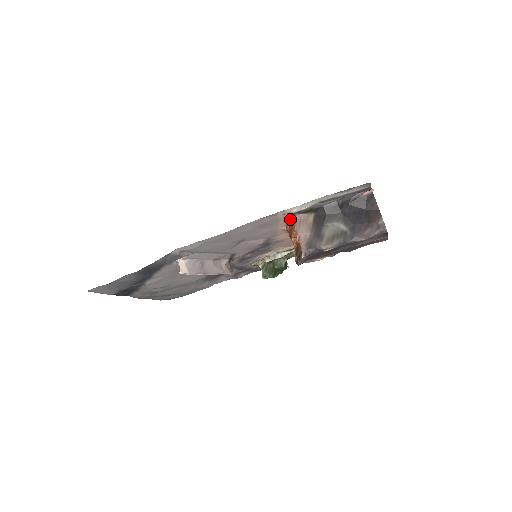
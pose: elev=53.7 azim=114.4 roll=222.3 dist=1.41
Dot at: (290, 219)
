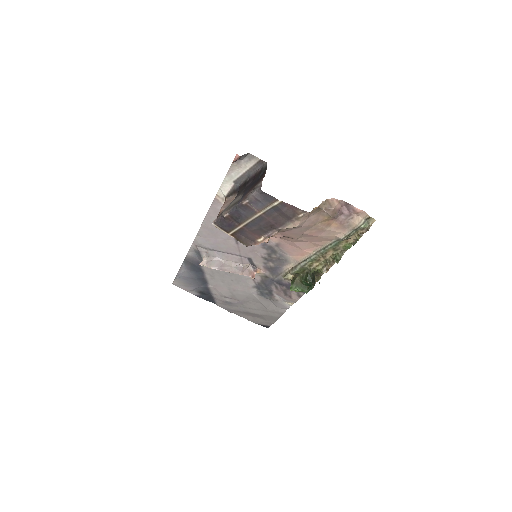
Dot at: occluded
